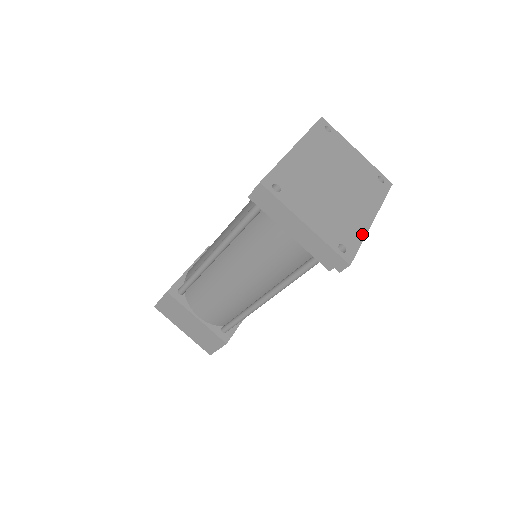
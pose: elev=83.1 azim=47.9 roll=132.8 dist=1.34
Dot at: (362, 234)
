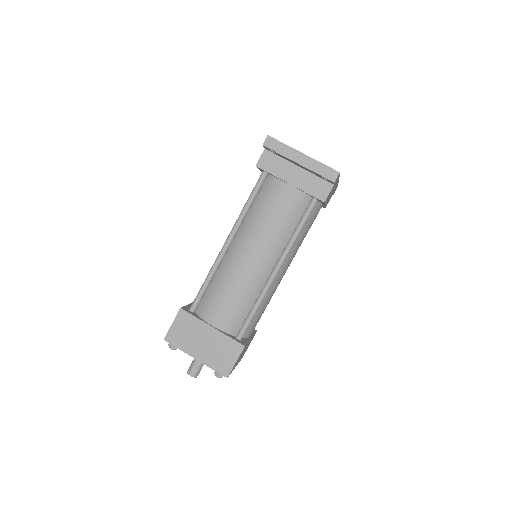
Dot at: occluded
